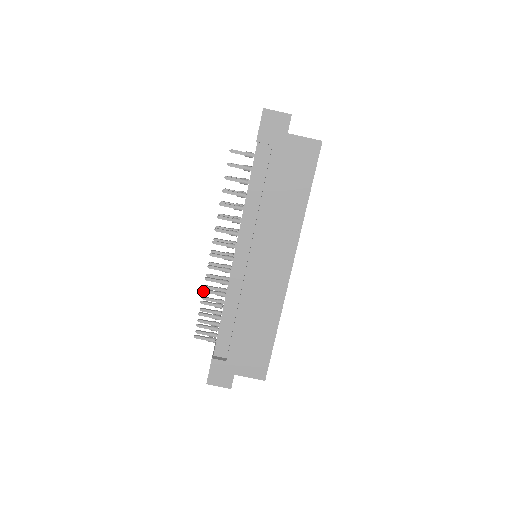
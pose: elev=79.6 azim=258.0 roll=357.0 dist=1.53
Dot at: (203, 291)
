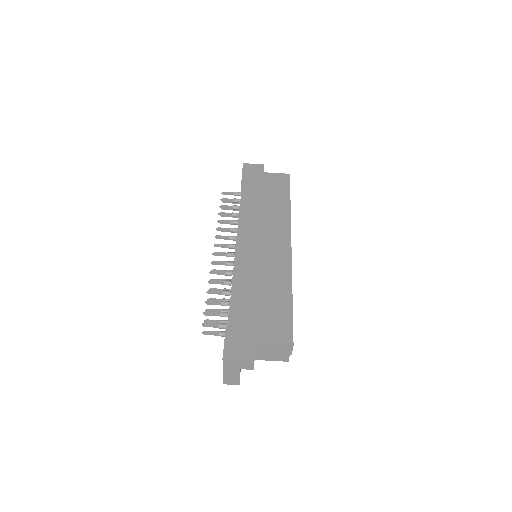
Dot at: (209, 282)
